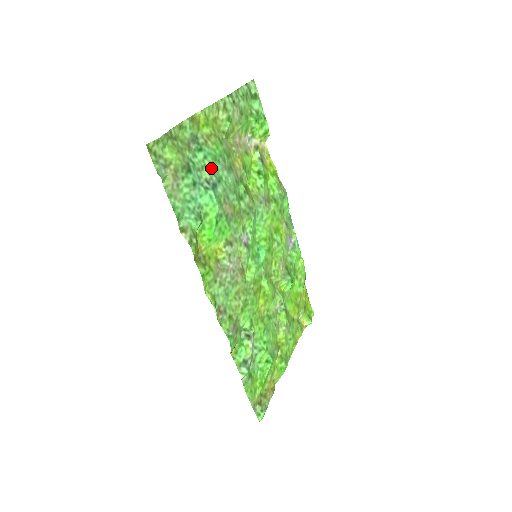
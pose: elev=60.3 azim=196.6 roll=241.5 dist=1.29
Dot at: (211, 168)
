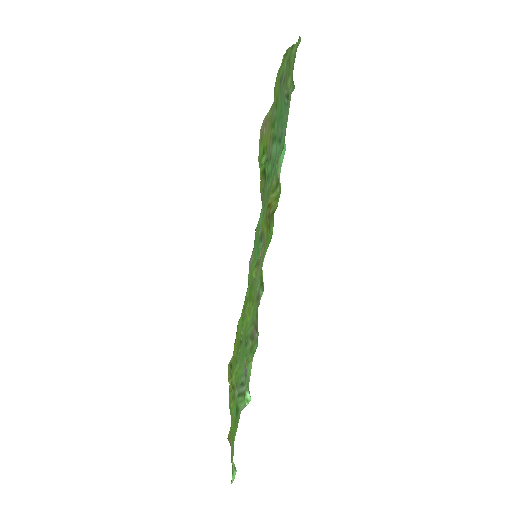
Dot at: occluded
